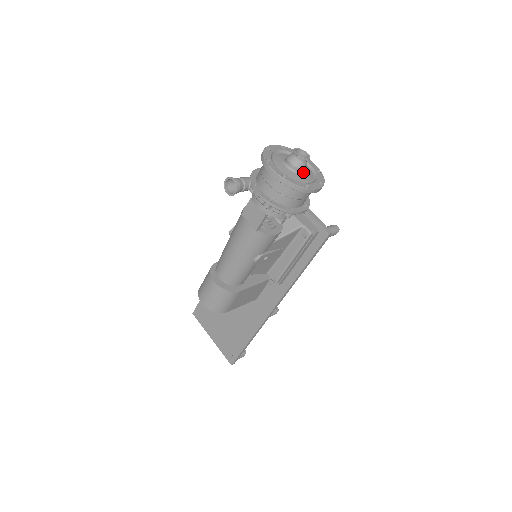
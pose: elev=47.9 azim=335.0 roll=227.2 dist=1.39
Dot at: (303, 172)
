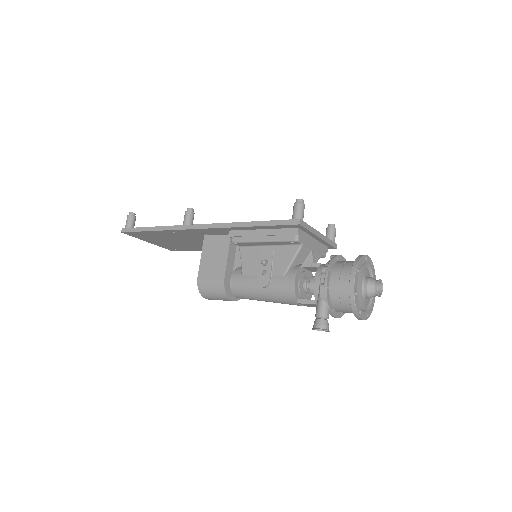
Dot at: occluded
